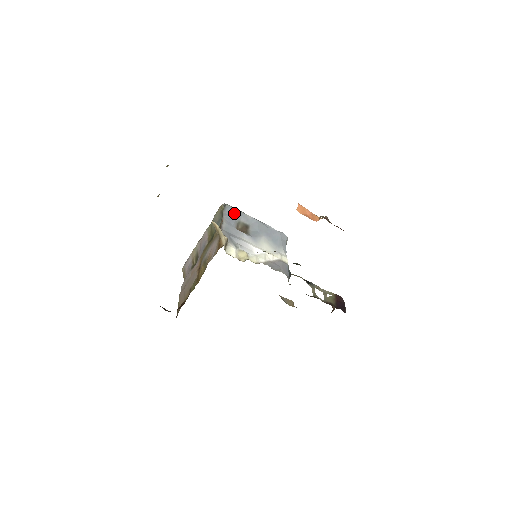
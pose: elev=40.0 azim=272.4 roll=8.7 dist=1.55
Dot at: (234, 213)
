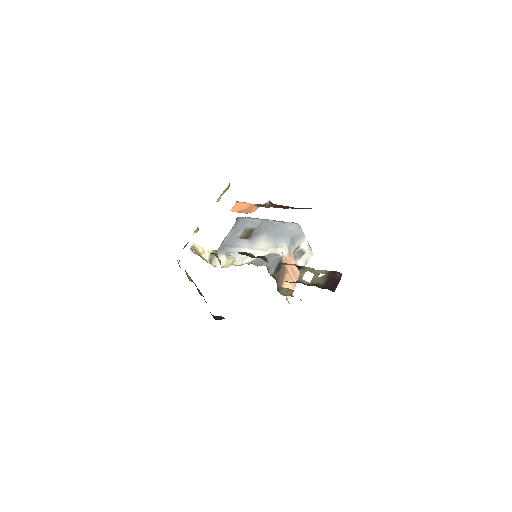
Dot at: (242, 223)
